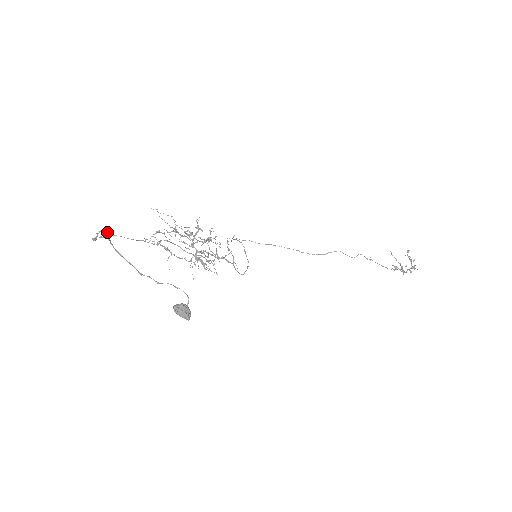
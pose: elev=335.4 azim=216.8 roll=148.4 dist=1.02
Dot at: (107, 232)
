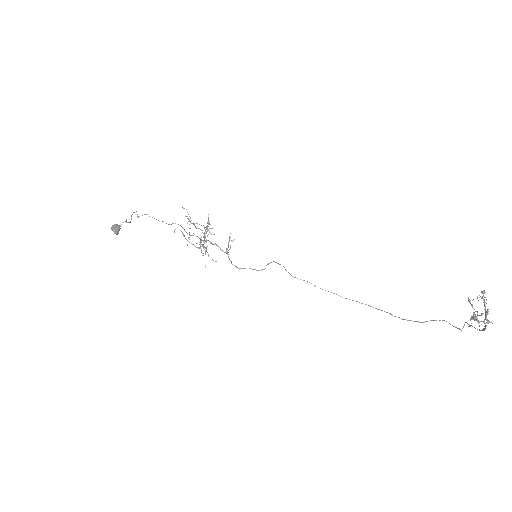
Dot at: occluded
